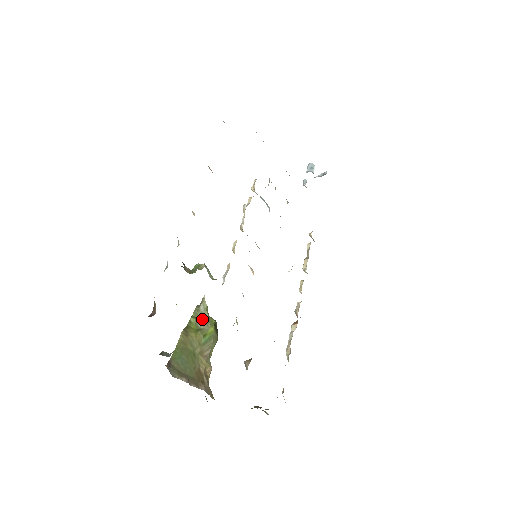
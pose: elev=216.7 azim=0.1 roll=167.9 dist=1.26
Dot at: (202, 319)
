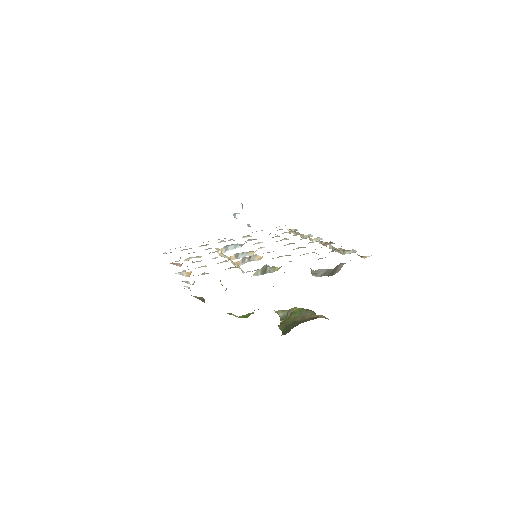
Dot at: (287, 315)
